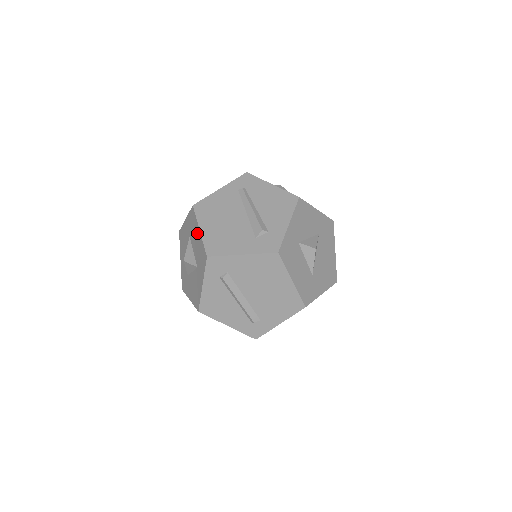
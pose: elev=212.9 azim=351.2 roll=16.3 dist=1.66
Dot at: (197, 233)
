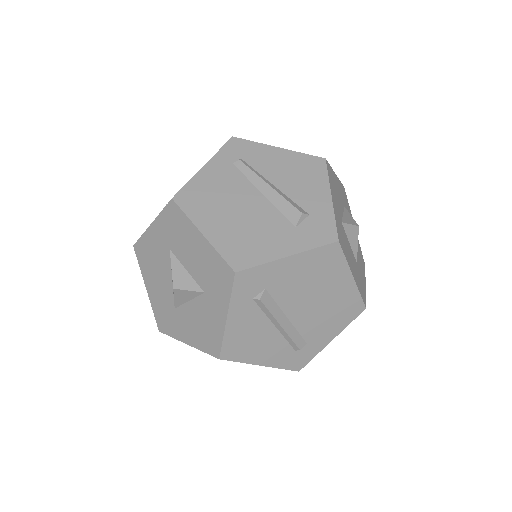
Dot at: (195, 240)
